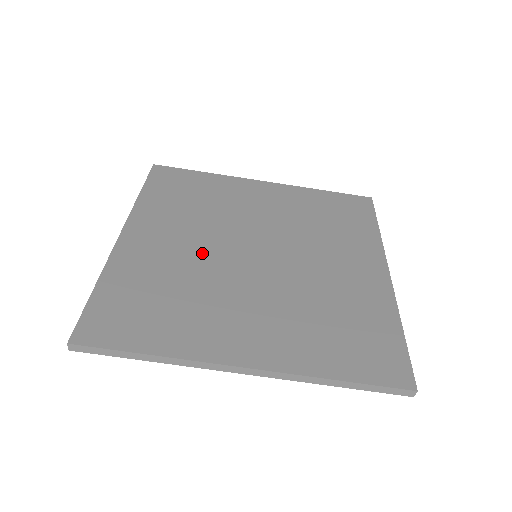
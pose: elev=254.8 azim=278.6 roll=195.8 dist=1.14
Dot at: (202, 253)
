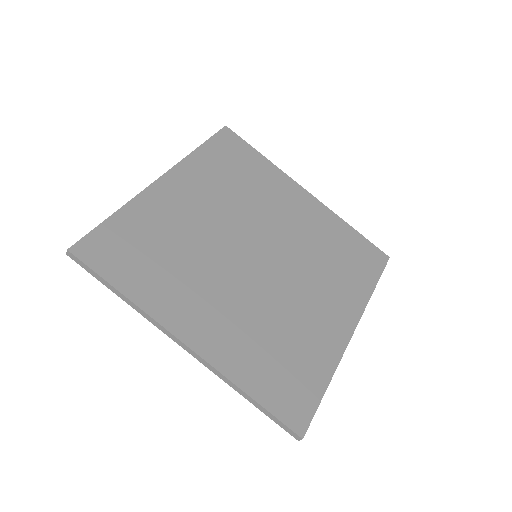
Dot at: (214, 230)
